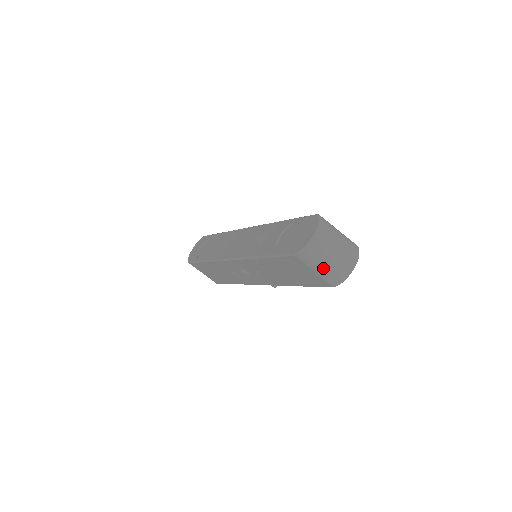
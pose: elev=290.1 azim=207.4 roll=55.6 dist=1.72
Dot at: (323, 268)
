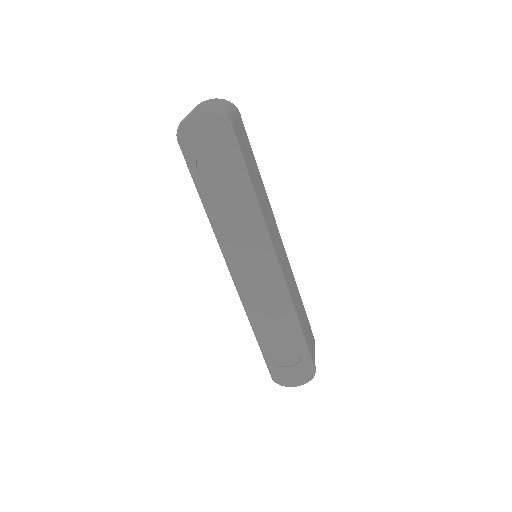
Dot at: occluded
